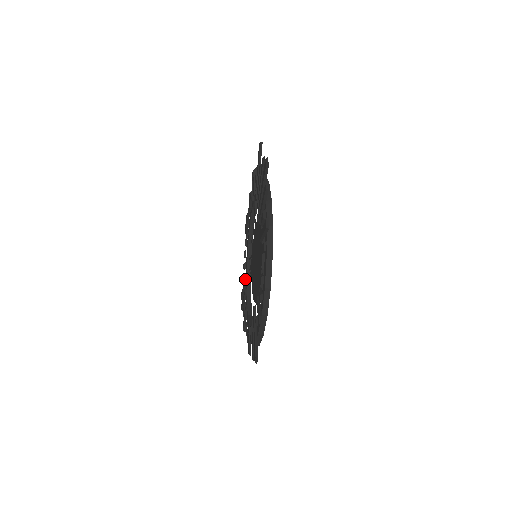
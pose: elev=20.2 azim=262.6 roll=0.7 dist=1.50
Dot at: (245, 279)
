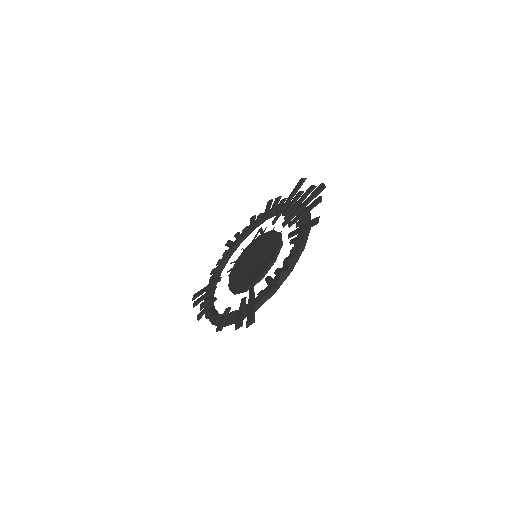
Dot at: (219, 277)
